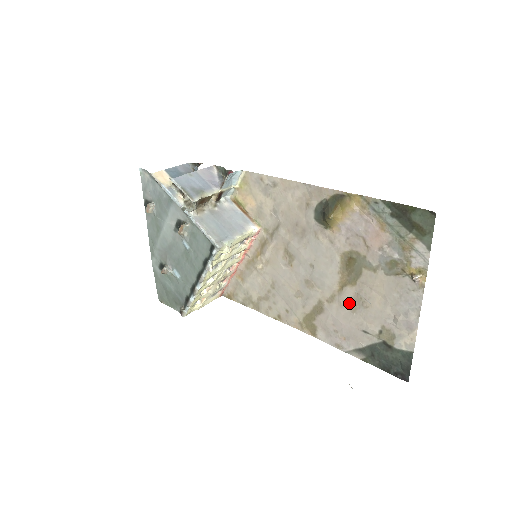
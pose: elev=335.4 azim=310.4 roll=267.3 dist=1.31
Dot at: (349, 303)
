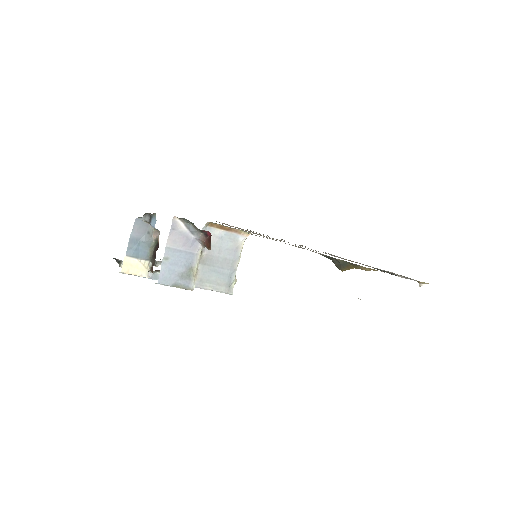
Dot at: occluded
